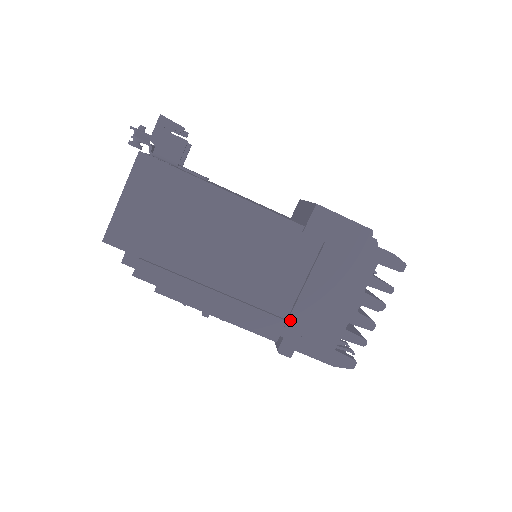
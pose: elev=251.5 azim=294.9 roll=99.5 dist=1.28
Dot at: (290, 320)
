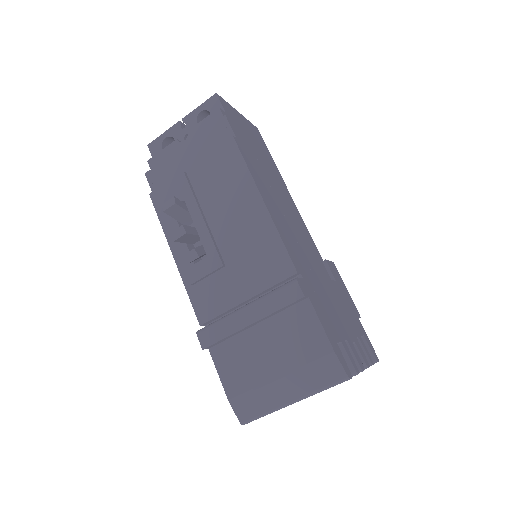
Dot at: (310, 278)
